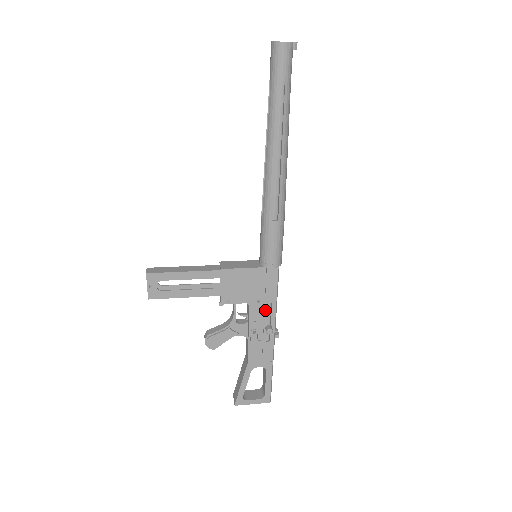
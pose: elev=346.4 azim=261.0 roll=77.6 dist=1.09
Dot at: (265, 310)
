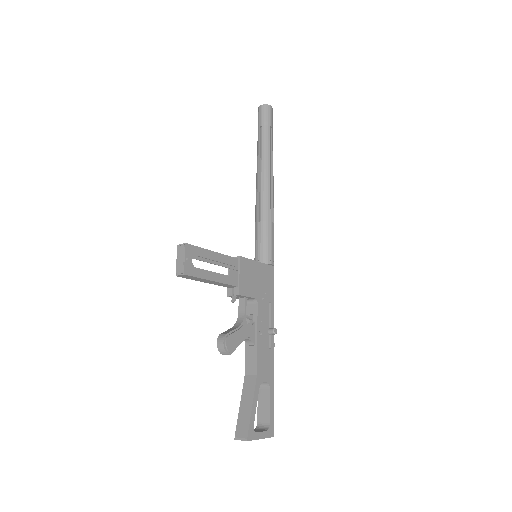
Dot at: (267, 310)
